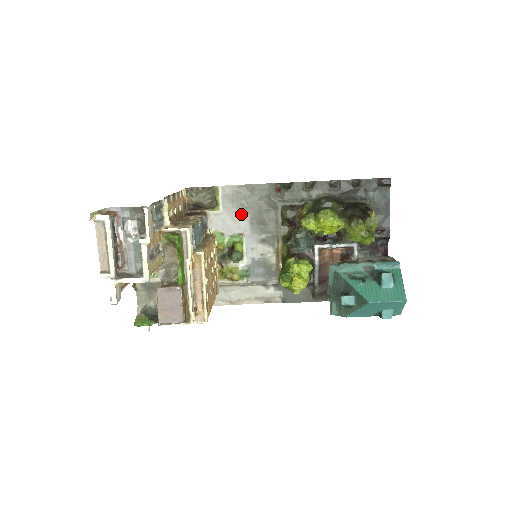
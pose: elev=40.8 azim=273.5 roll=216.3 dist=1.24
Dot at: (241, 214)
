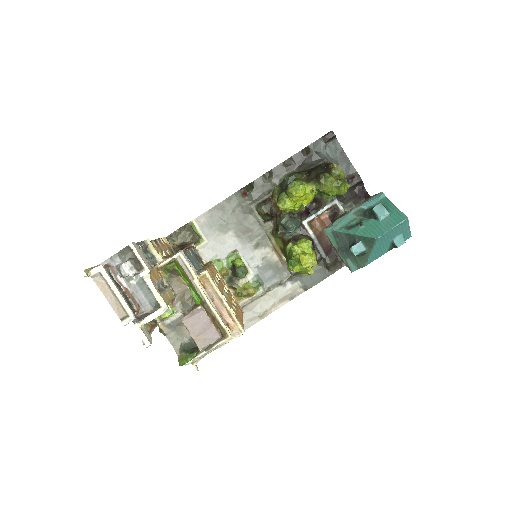
Dot at: (225, 234)
